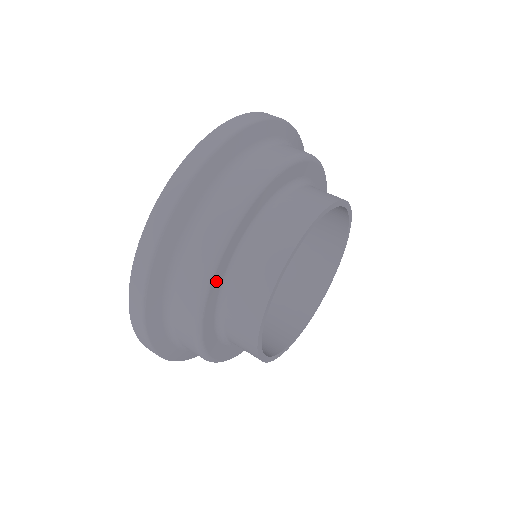
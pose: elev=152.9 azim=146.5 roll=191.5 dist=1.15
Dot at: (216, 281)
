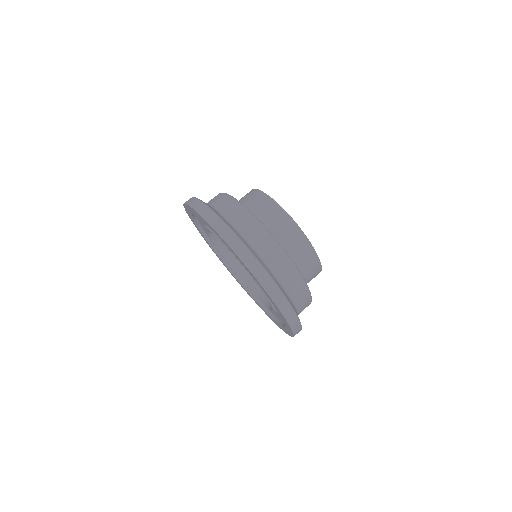
Dot at: occluded
